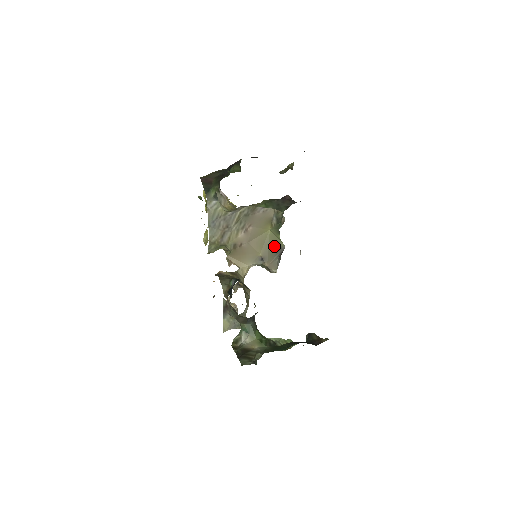
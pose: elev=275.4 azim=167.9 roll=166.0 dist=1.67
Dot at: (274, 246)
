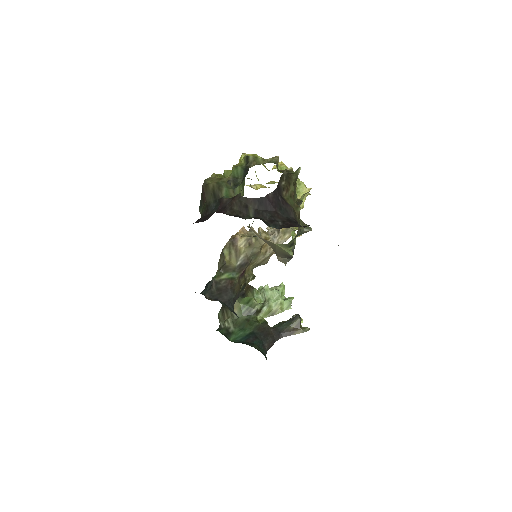
Dot at: (282, 252)
